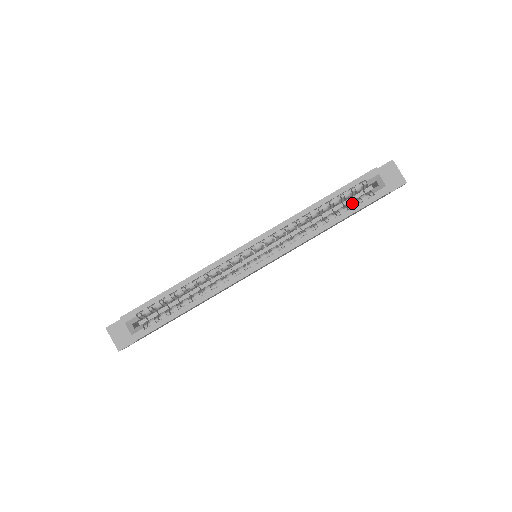
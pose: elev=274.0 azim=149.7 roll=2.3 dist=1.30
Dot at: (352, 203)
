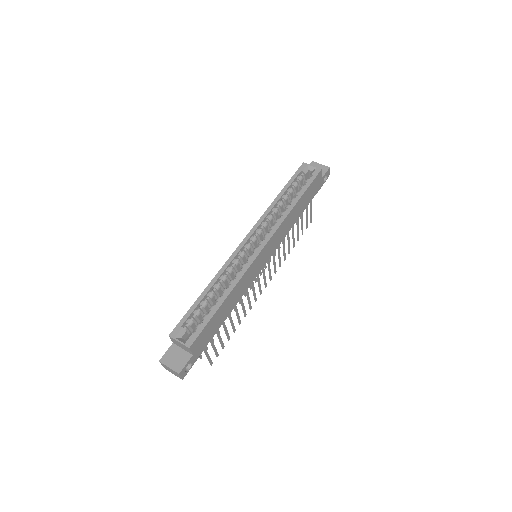
Dot at: (301, 187)
